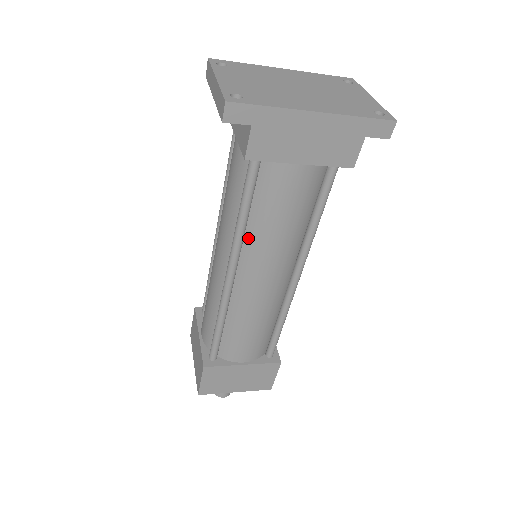
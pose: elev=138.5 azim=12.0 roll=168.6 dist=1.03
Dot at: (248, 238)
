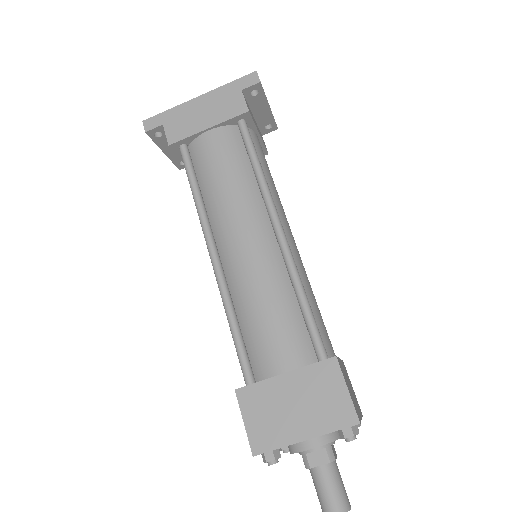
Dot at: (210, 210)
